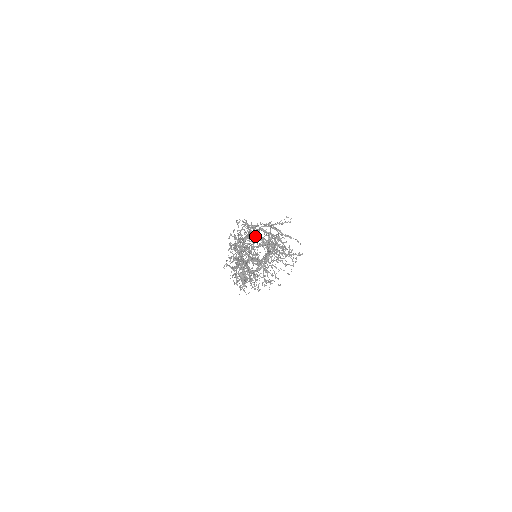
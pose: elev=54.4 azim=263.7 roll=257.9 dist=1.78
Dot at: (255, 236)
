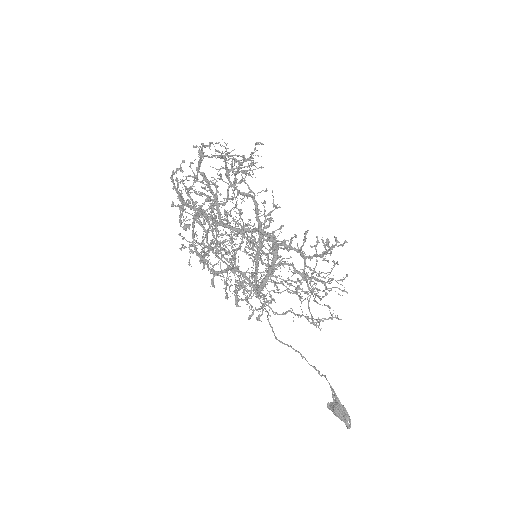
Dot at: occluded
